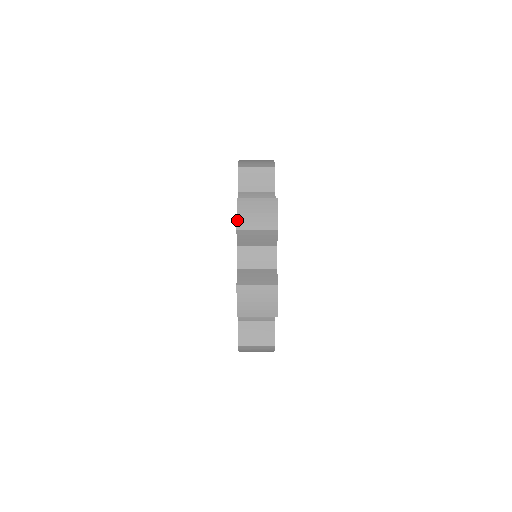
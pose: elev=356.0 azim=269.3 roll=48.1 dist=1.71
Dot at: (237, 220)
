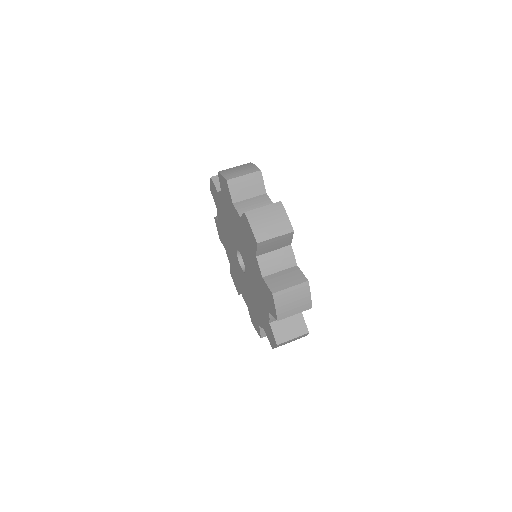
Dot at: occluded
